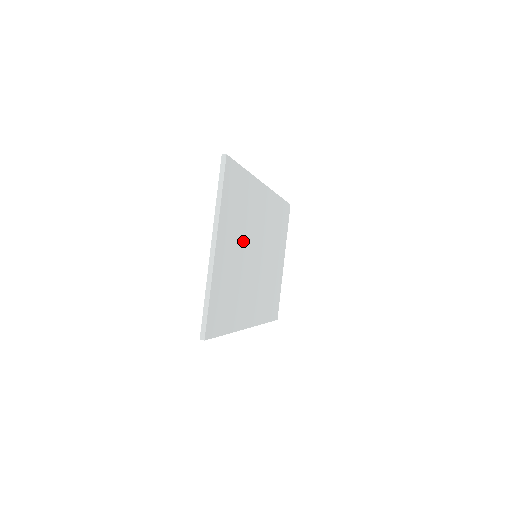
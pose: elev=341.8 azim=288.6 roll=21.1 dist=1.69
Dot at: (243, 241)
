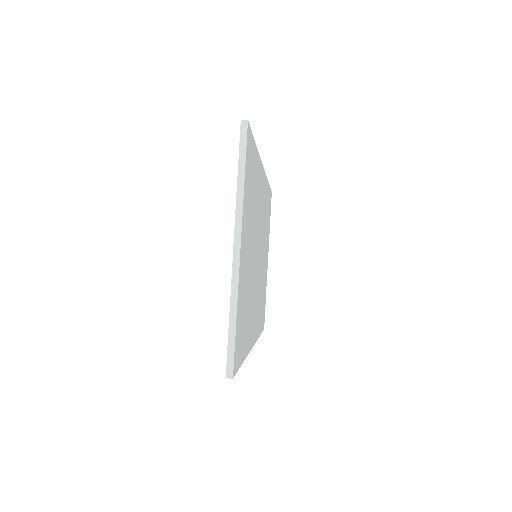
Dot at: (252, 238)
